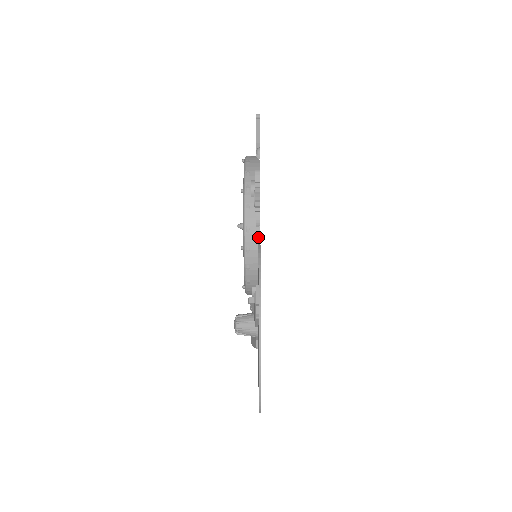
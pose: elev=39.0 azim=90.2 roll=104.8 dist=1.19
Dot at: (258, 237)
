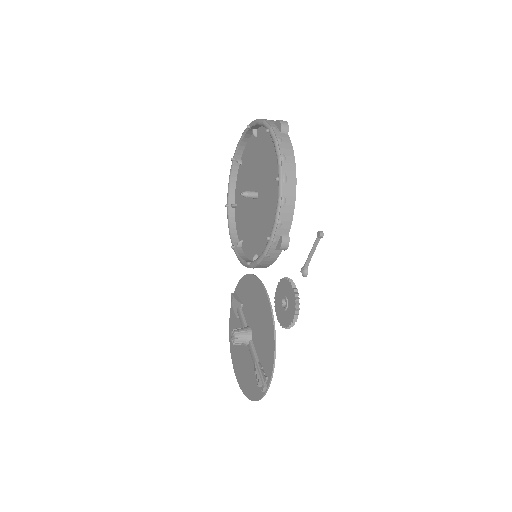
Dot at: occluded
